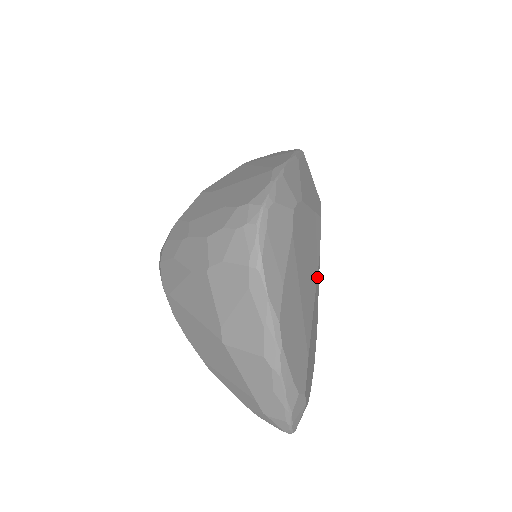
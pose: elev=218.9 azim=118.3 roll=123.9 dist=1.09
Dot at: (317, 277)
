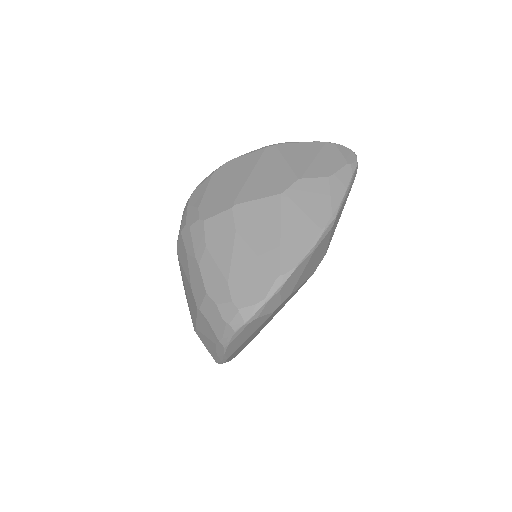
Dot at: occluded
